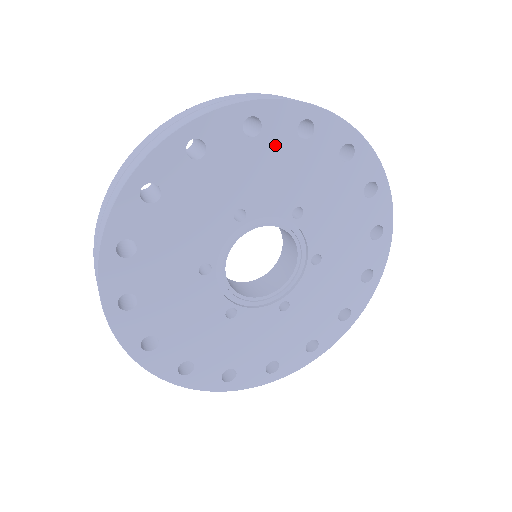
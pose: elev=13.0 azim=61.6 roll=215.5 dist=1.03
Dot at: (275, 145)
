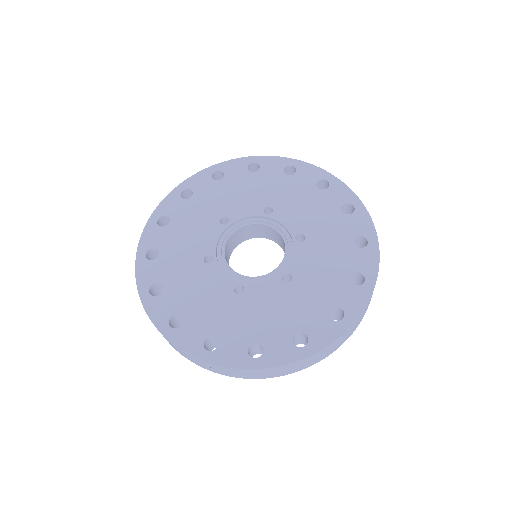
Dot at: (236, 180)
